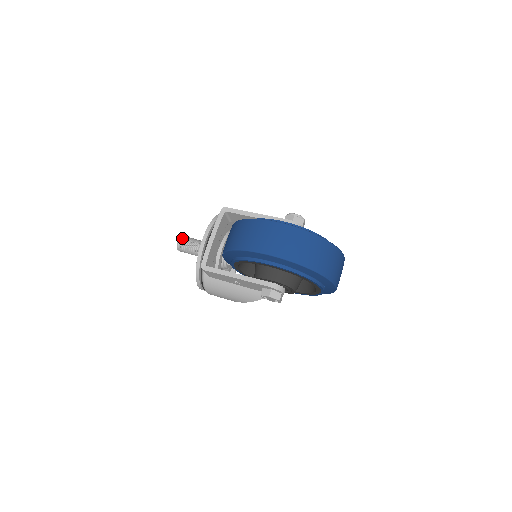
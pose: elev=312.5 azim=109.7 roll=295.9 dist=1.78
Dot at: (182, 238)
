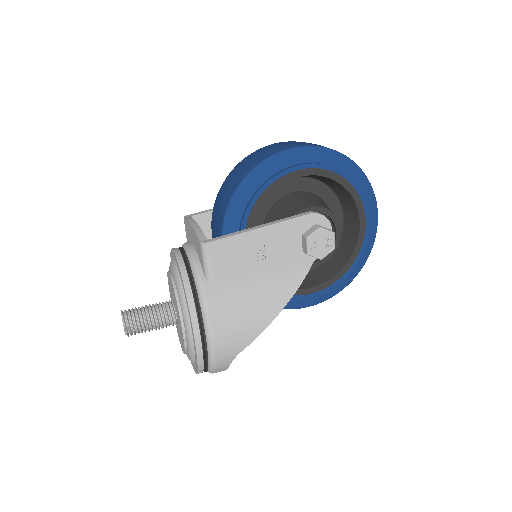
Dot at: (126, 311)
